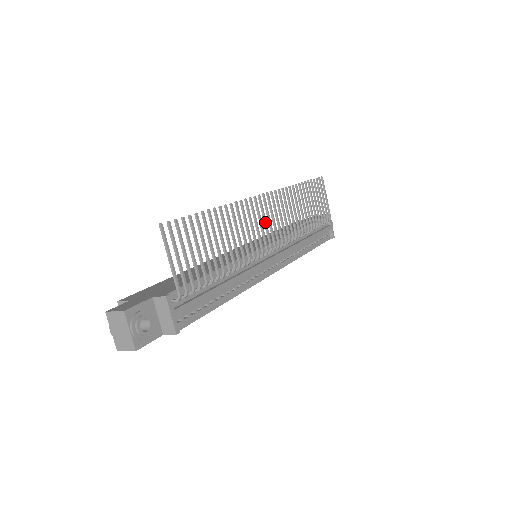
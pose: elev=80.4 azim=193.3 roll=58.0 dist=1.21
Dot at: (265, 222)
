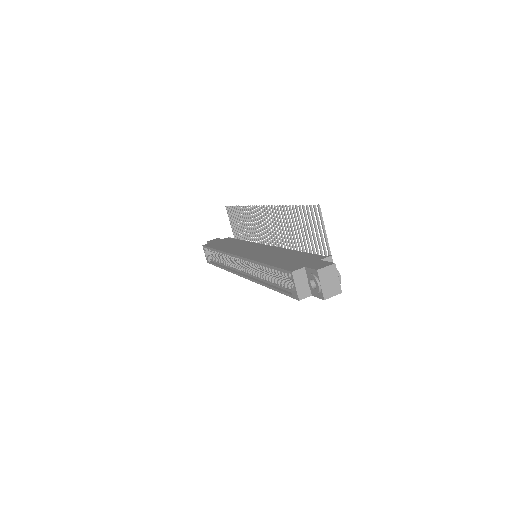
Dot at: occluded
